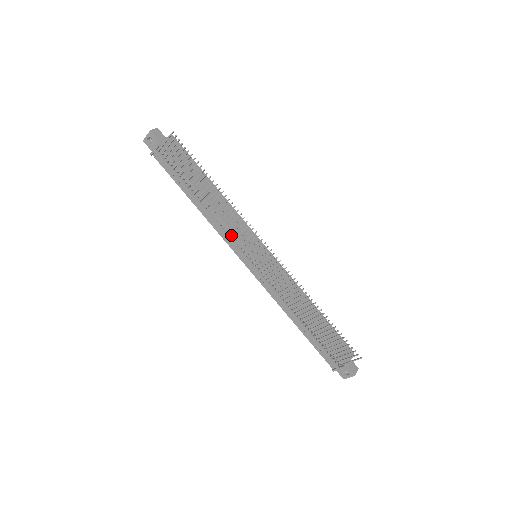
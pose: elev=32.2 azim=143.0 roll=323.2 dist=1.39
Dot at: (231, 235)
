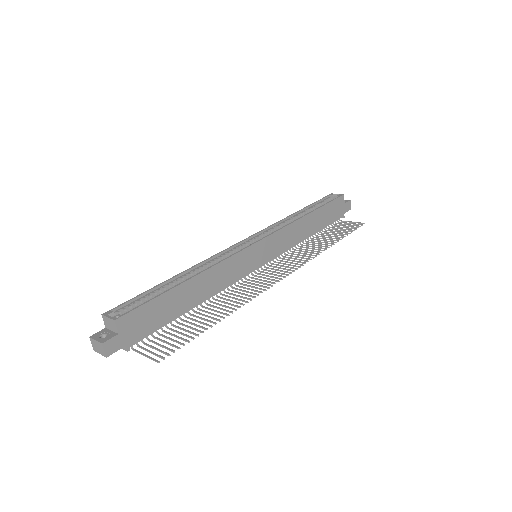
Dot at: (234, 280)
